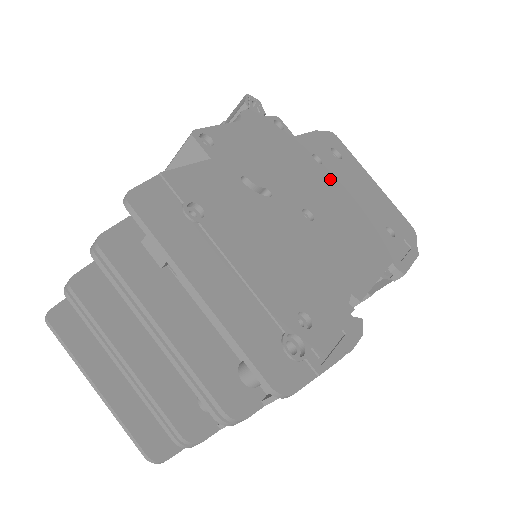
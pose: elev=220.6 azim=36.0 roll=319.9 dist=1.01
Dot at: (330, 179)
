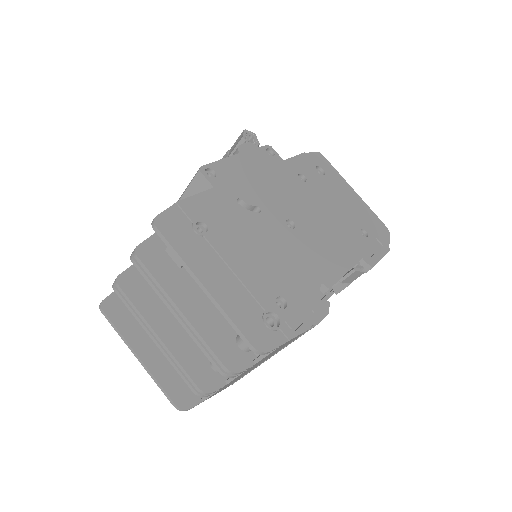
Dot at: (312, 193)
